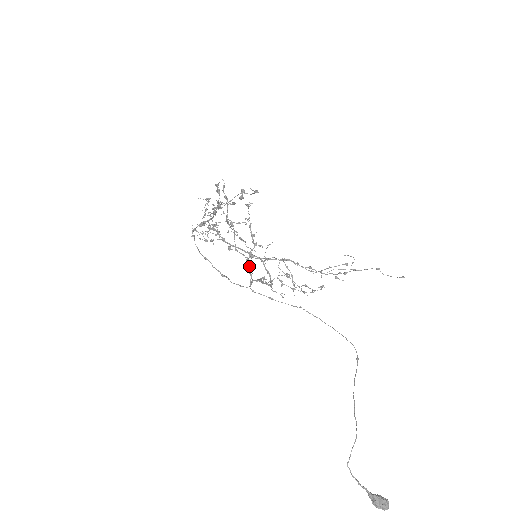
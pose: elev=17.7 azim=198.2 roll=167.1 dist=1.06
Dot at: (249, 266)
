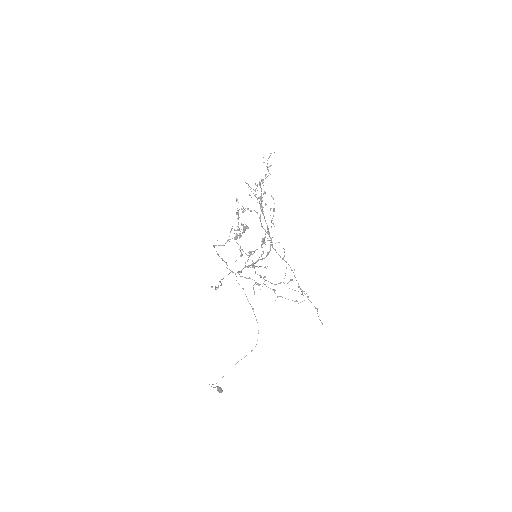
Dot at: occluded
